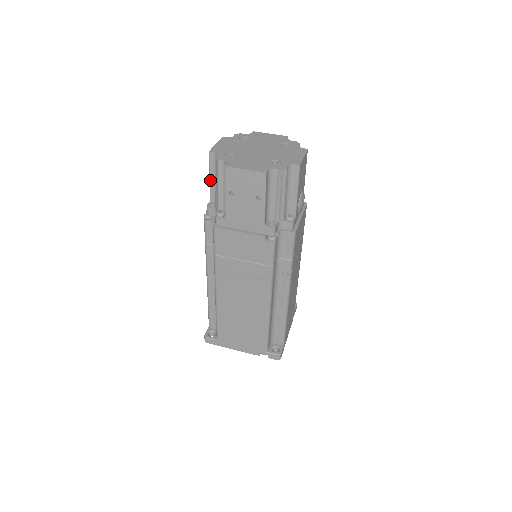
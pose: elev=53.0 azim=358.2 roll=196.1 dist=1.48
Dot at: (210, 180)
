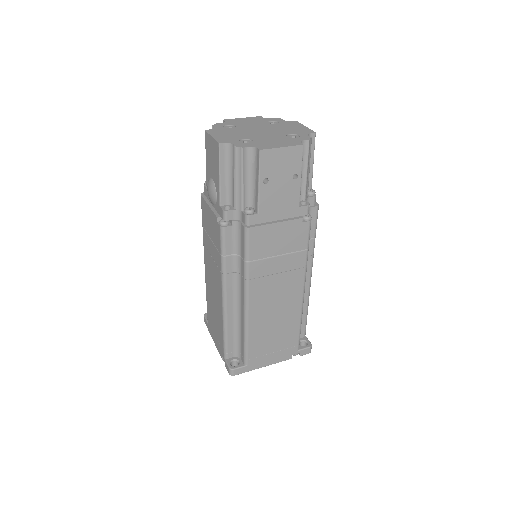
Dot at: (220, 179)
